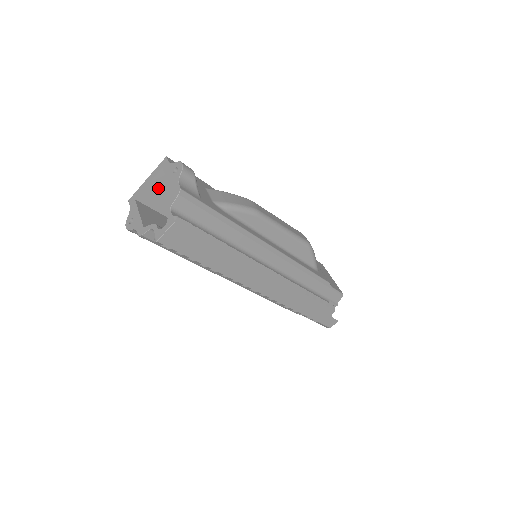
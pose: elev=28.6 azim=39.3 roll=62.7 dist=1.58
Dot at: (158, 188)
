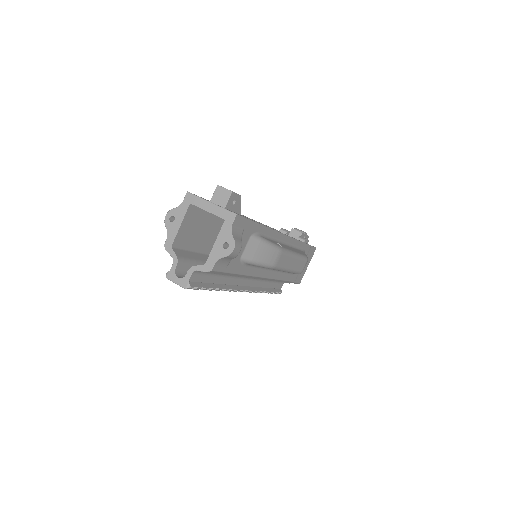
Dot at: occluded
